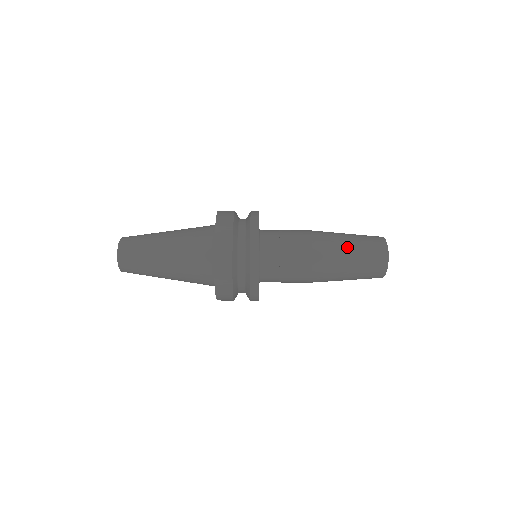
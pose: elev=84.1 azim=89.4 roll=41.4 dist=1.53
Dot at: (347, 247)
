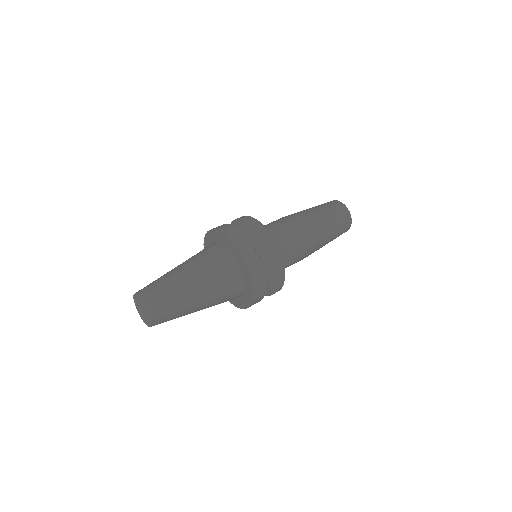
Dot at: occluded
